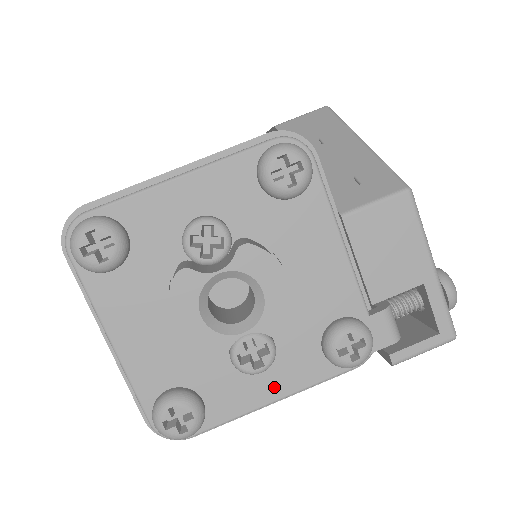
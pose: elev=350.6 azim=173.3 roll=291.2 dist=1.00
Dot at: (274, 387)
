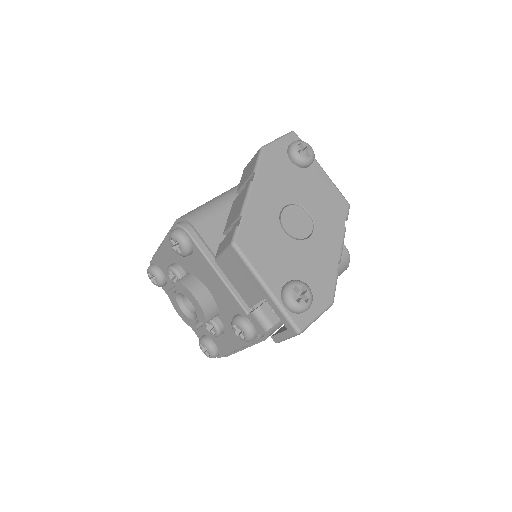
Dot at: (232, 343)
